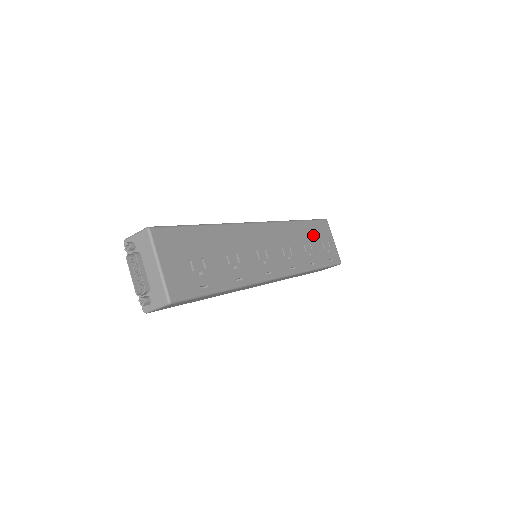
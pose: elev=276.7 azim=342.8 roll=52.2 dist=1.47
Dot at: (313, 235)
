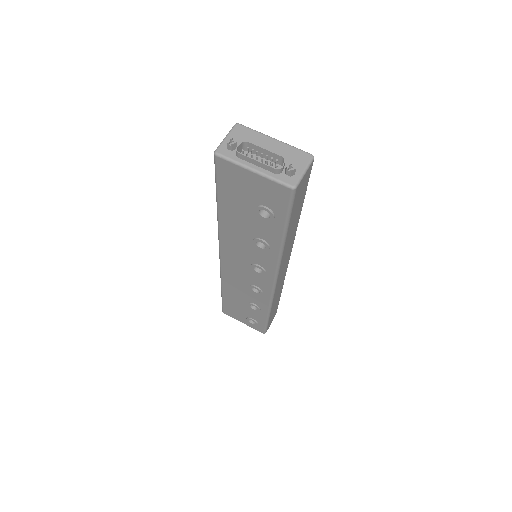
Dot at: occluded
